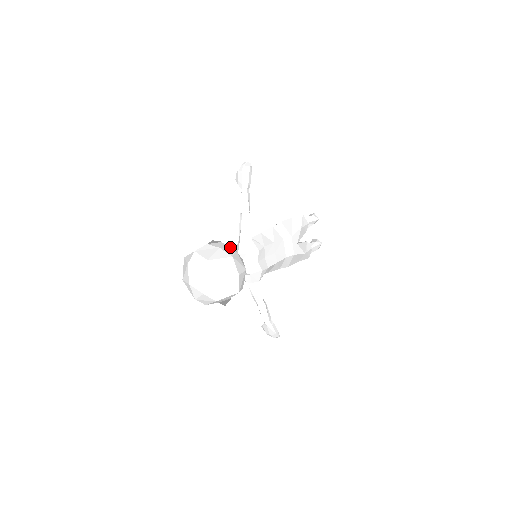
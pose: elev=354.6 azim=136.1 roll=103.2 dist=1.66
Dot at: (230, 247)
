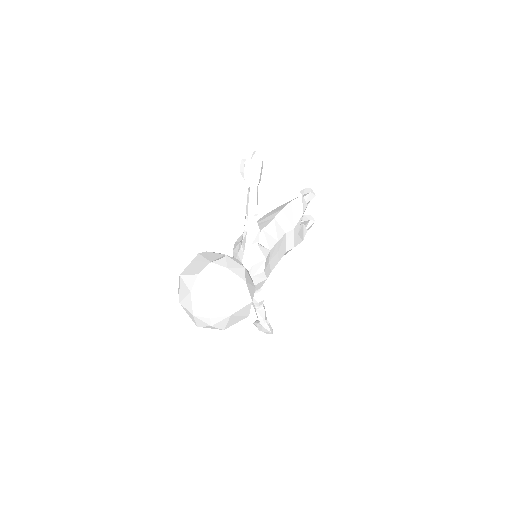
Dot at: (237, 263)
